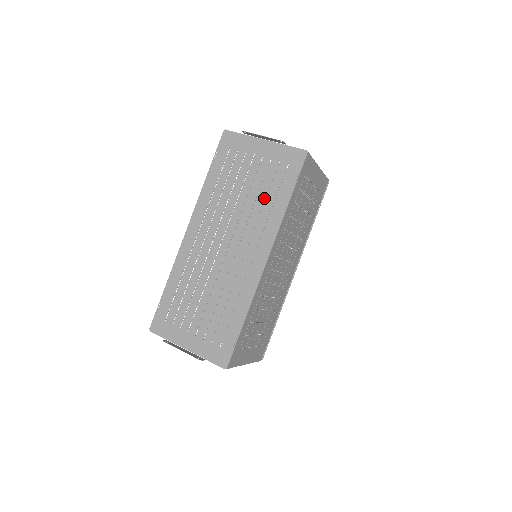
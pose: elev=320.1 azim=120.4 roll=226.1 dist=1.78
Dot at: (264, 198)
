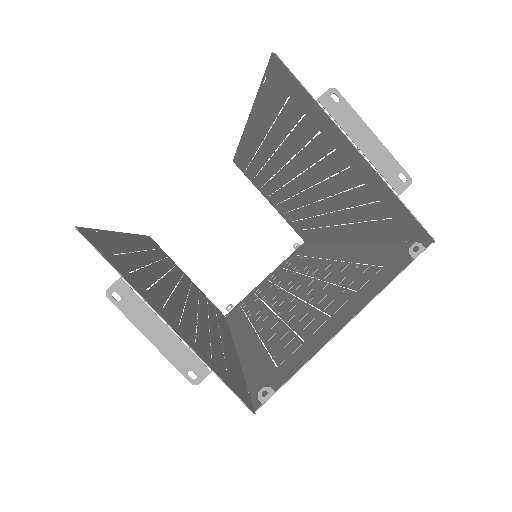
Dot at: (207, 336)
